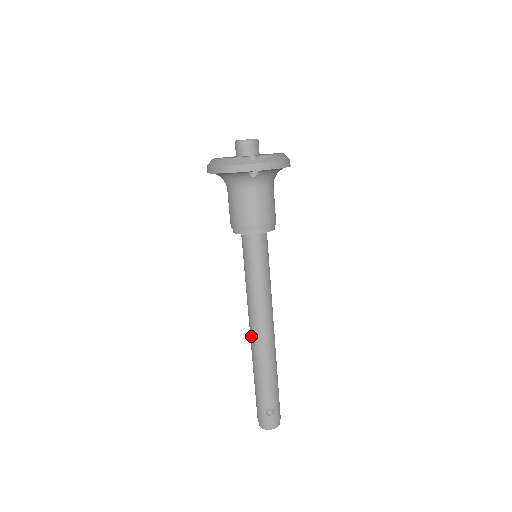
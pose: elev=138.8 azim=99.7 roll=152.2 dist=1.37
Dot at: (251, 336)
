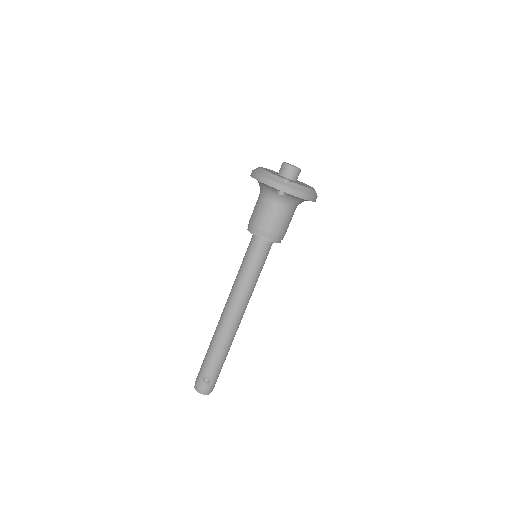
Dot at: (222, 314)
